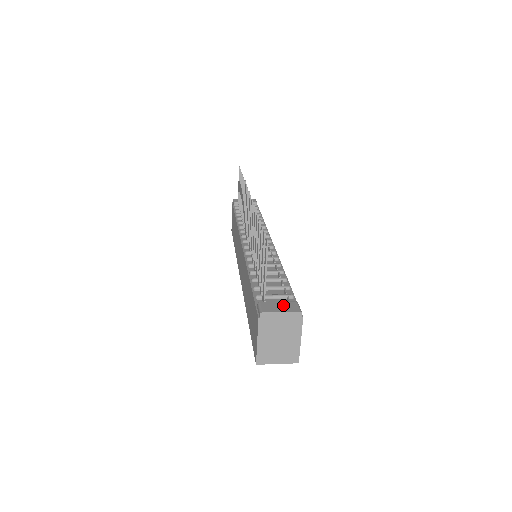
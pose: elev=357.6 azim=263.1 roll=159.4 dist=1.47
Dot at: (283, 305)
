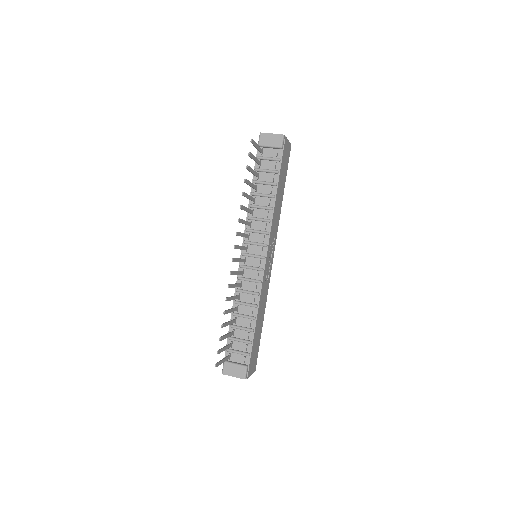
Dot at: (237, 370)
